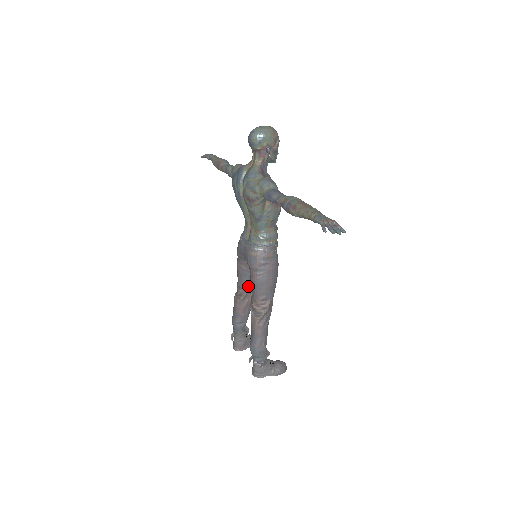
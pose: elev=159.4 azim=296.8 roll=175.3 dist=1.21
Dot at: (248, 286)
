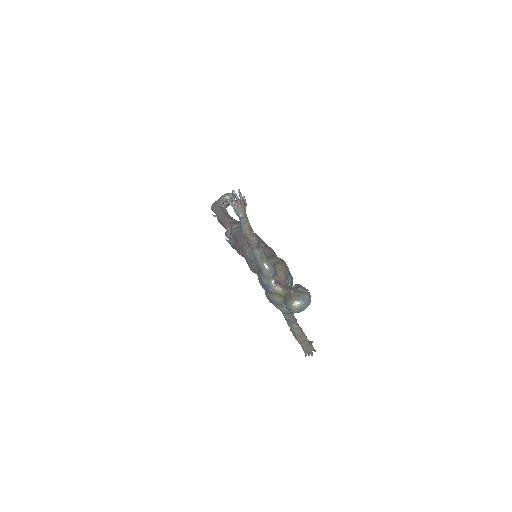
Dot at: occluded
